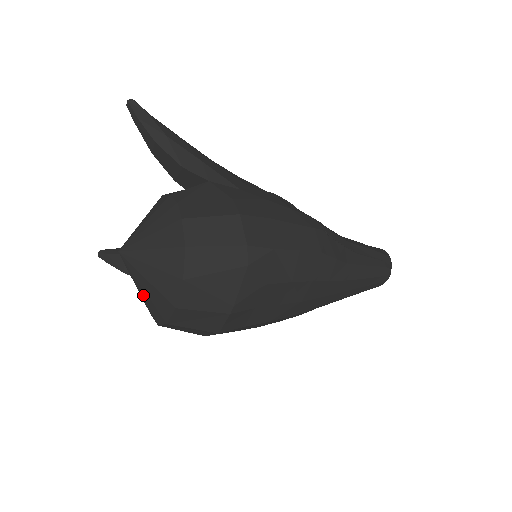
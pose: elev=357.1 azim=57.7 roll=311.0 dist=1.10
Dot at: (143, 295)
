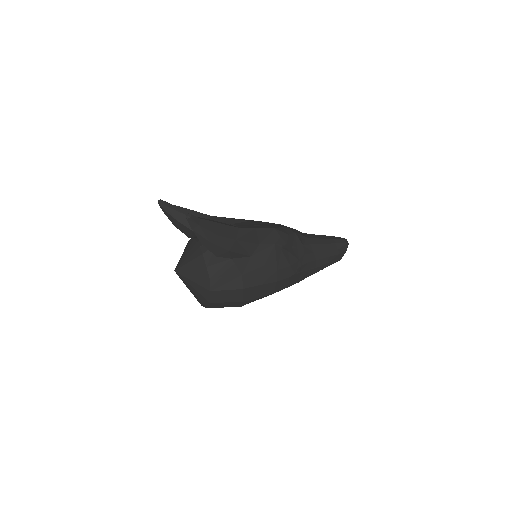
Dot at: occluded
